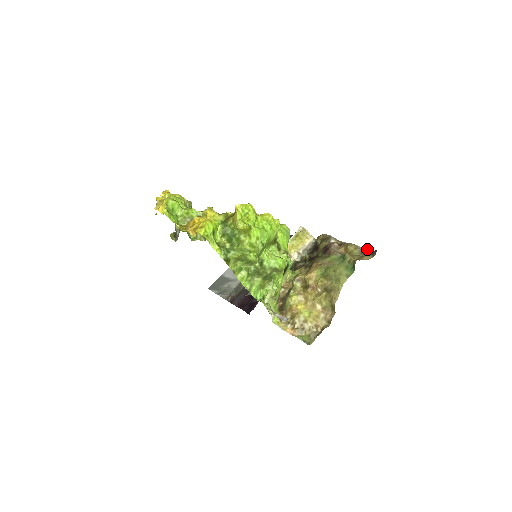
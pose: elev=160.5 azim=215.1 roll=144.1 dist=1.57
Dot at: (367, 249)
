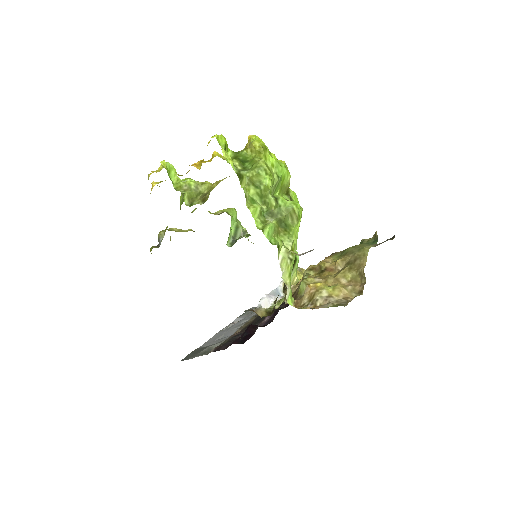
Dot at: (382, 242)
